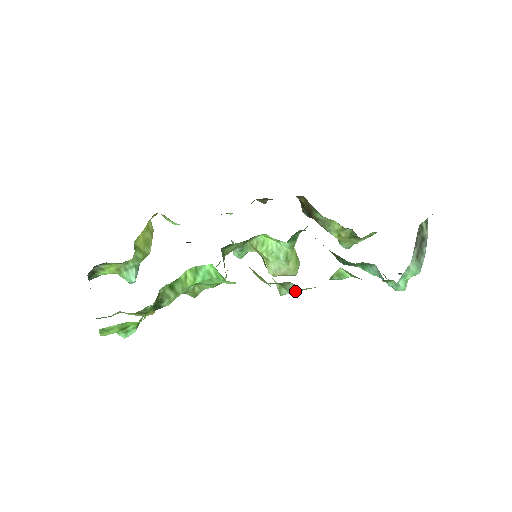
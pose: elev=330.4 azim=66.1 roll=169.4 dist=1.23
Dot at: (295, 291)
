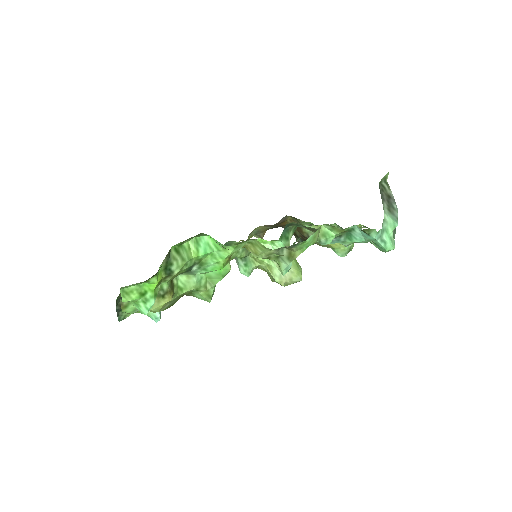
Dot at: (291, 259)
